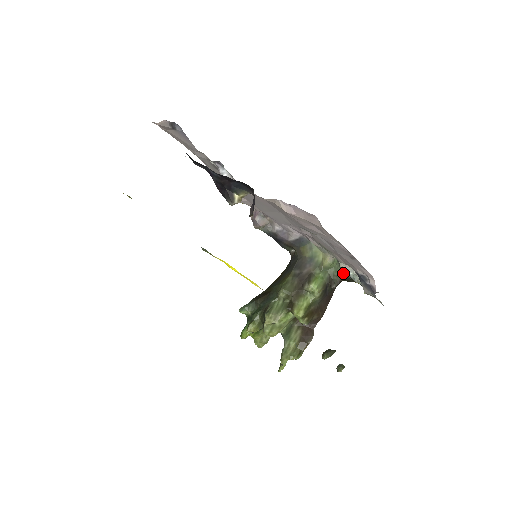
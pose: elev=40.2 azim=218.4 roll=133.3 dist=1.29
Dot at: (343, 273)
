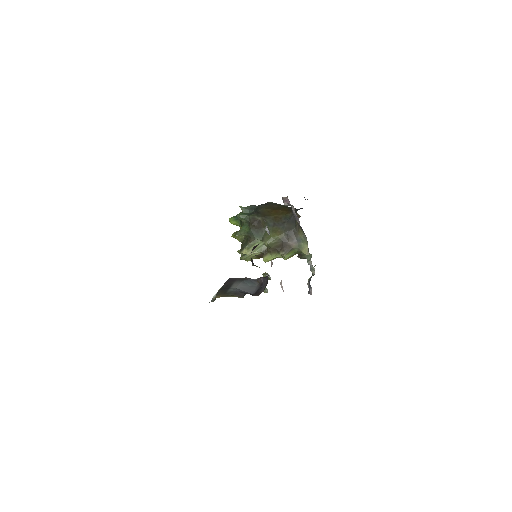
Dot at: (308, 263)
